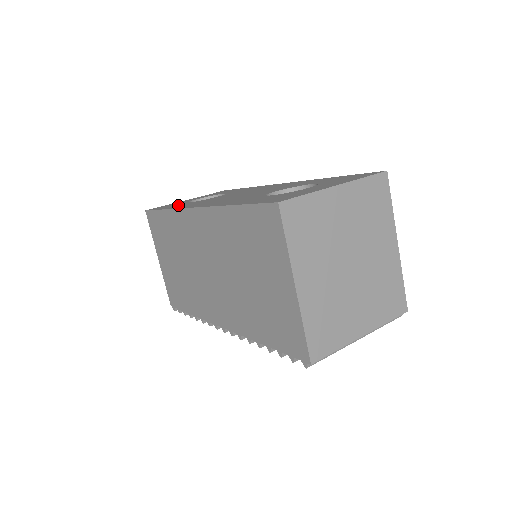
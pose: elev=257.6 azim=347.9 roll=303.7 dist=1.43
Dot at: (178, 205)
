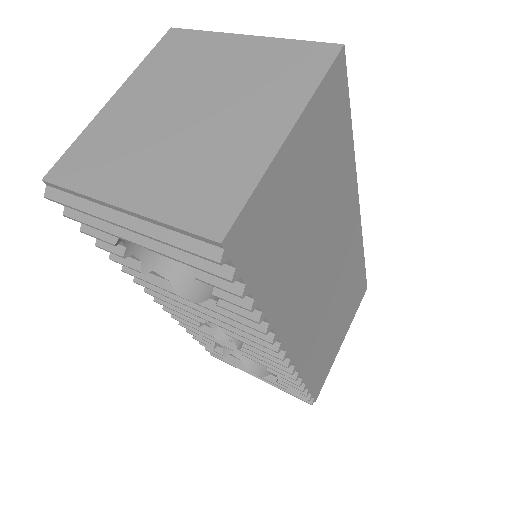
Dot at: occluded
